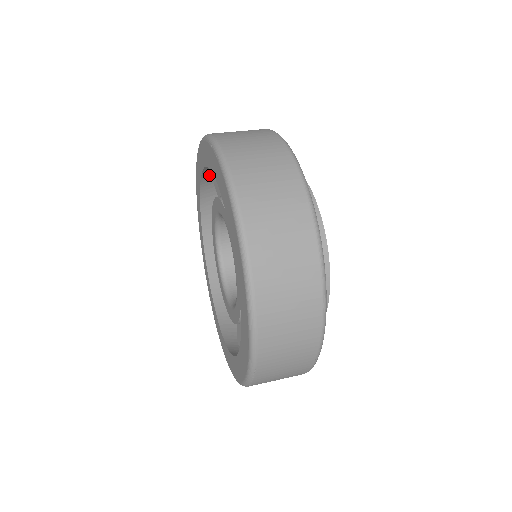
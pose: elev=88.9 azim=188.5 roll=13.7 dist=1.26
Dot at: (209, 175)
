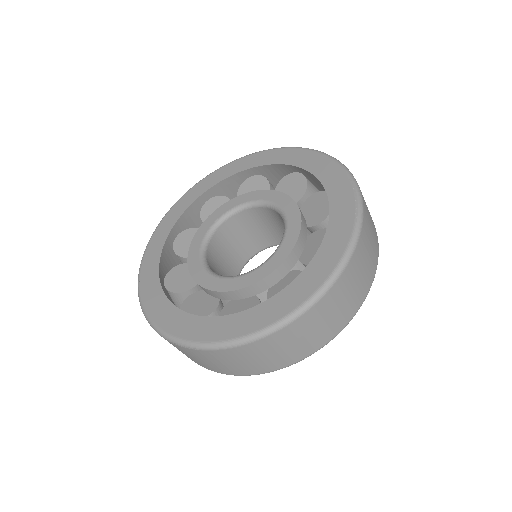
Dot at: (297, 170)
